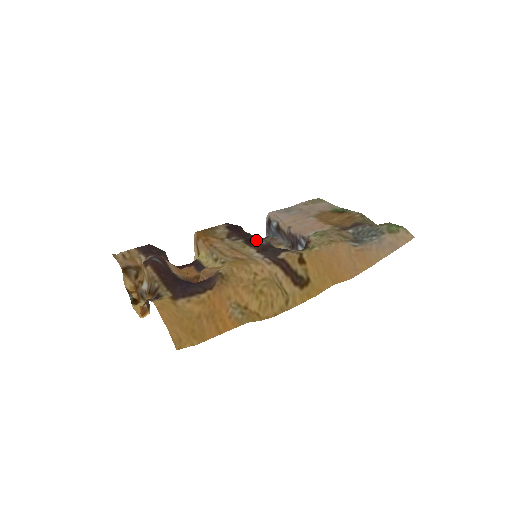
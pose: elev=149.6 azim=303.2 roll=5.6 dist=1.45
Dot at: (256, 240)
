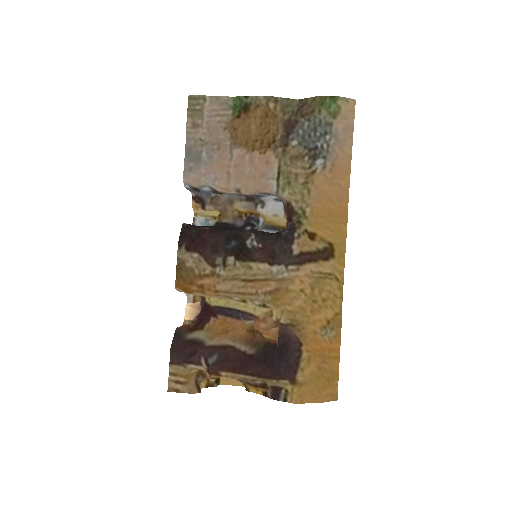
Dot at: (243, 246)
